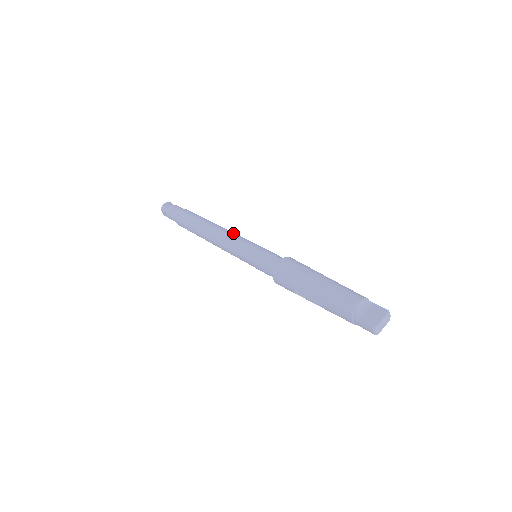
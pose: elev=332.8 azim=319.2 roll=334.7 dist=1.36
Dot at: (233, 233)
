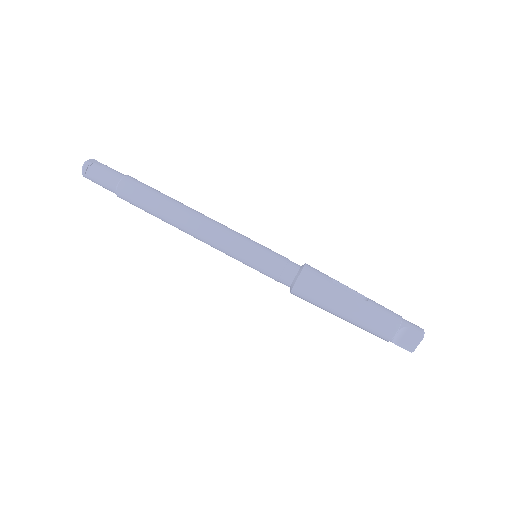
Dot at: (214, 230)
